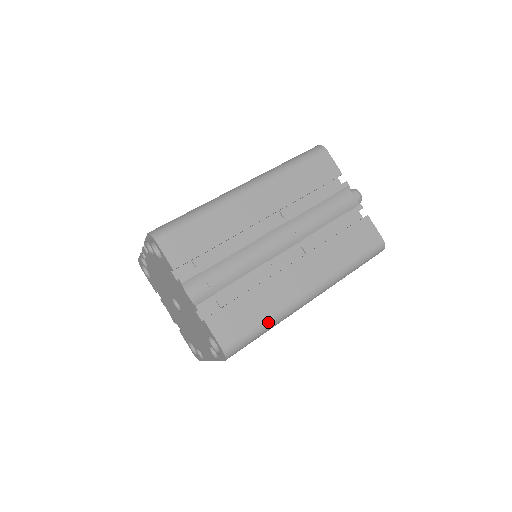
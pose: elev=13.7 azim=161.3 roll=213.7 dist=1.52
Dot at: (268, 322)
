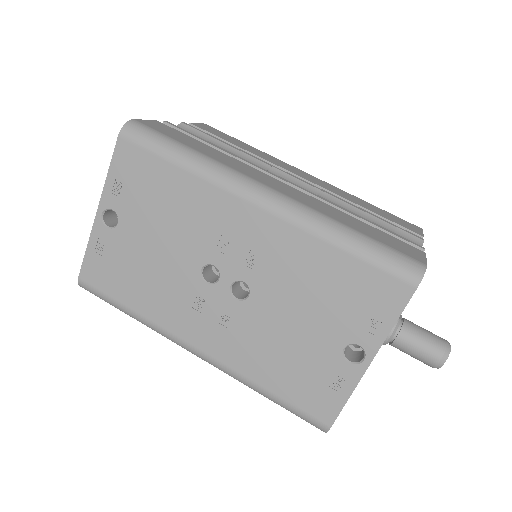
Dot at: (194, 152)
